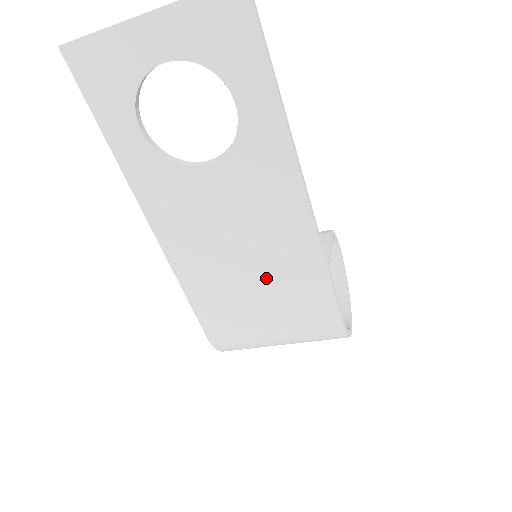
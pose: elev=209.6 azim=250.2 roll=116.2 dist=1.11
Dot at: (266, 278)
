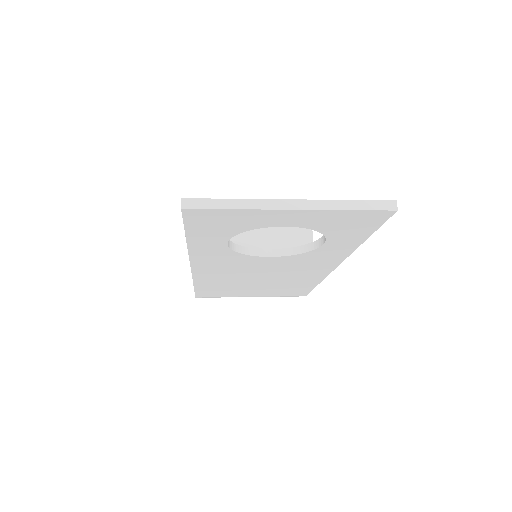
Dot at: (269, 285)
